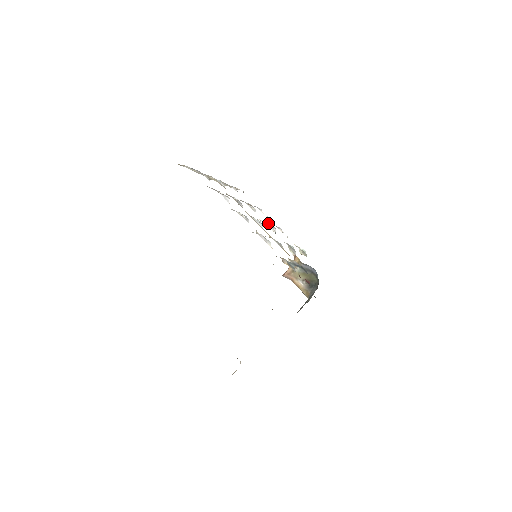
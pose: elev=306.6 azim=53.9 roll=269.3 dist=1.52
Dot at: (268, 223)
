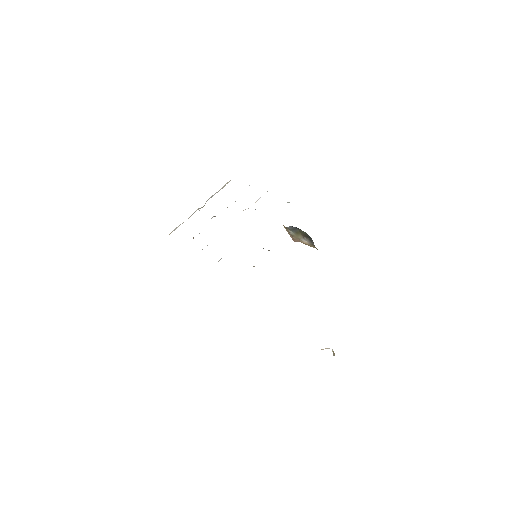
Dot at: occluded
